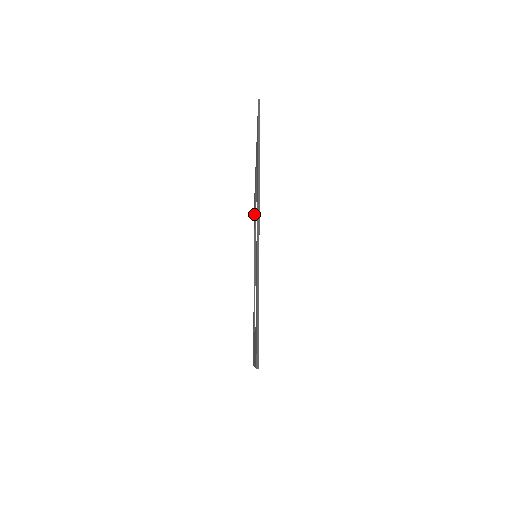
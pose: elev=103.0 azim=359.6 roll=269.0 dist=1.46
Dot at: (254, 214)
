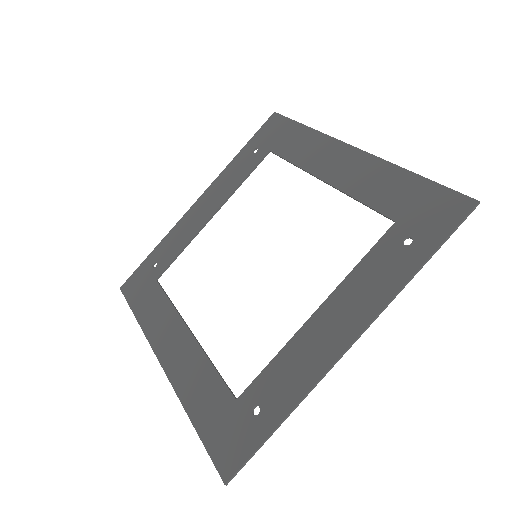
Dot at: (261, 147)
